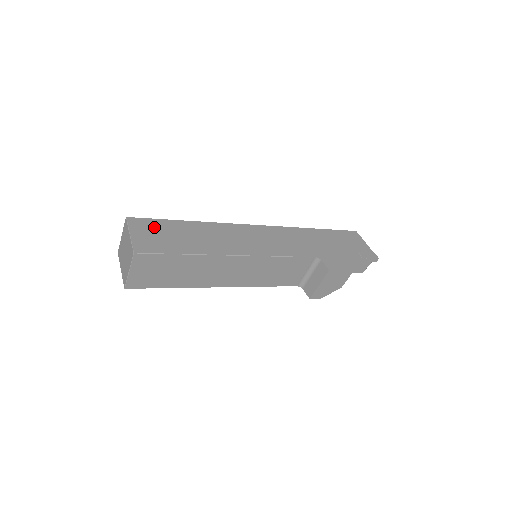
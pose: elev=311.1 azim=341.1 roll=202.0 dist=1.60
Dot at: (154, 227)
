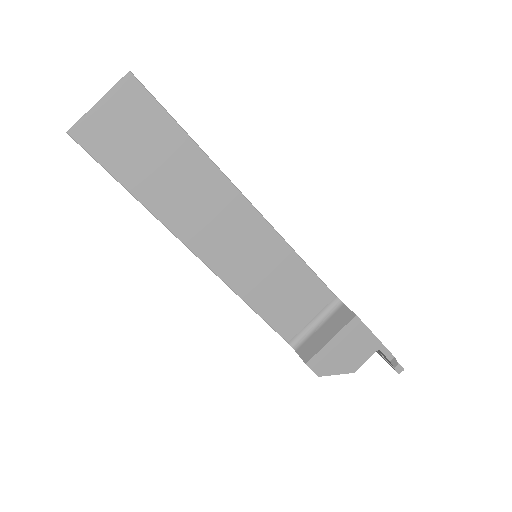
Dot at: occluded
